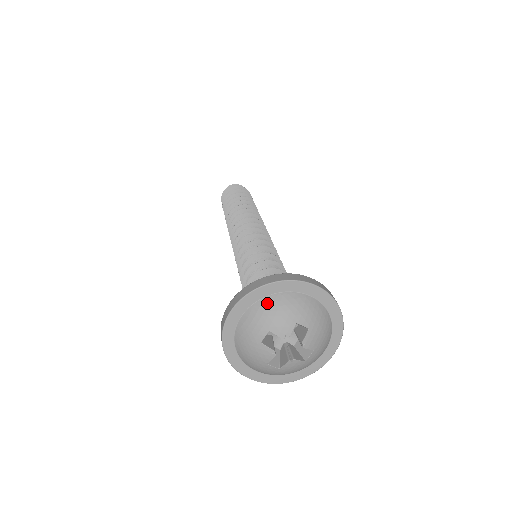
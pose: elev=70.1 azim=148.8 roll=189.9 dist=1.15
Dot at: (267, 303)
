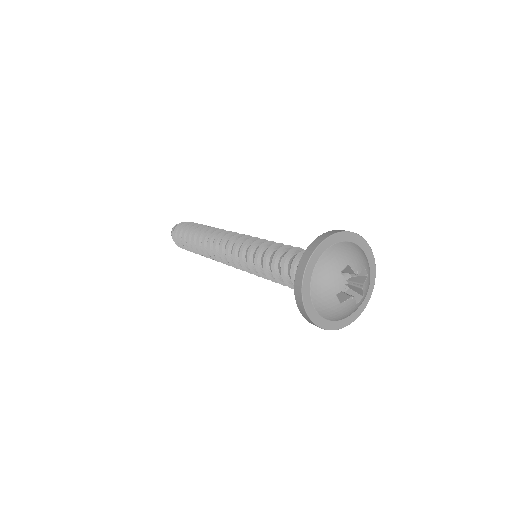
Dot at: (347, 245)
